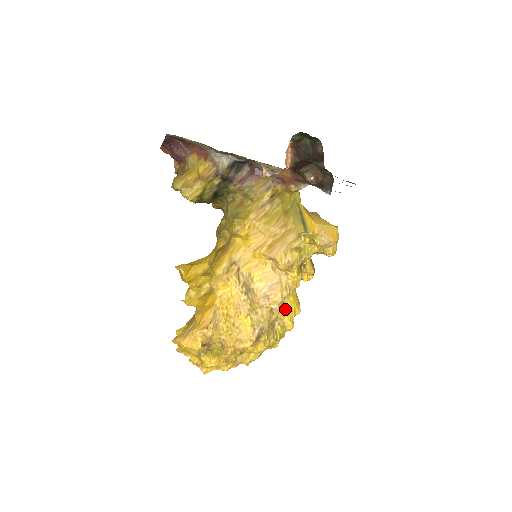
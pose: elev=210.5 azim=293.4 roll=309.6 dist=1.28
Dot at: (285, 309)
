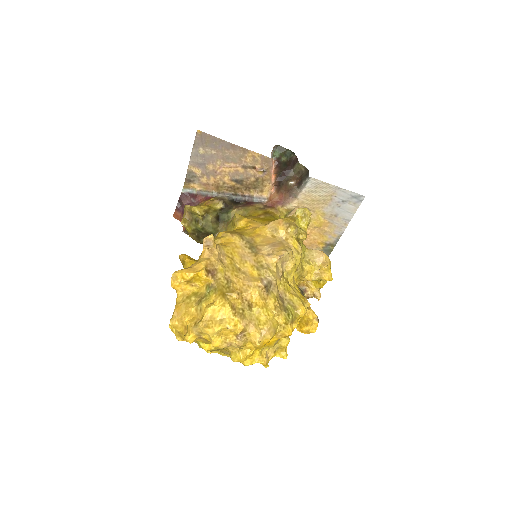
Dot at: (292, 291)
